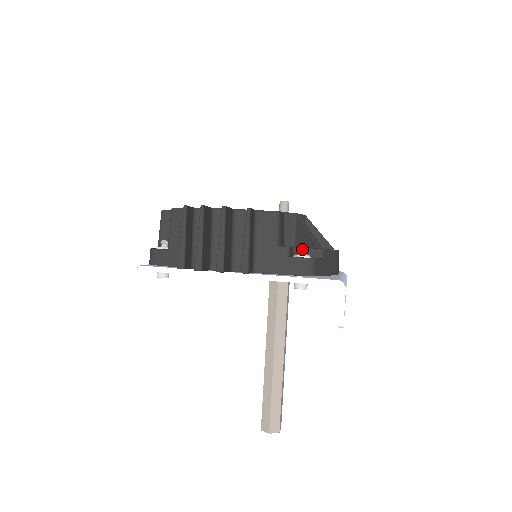
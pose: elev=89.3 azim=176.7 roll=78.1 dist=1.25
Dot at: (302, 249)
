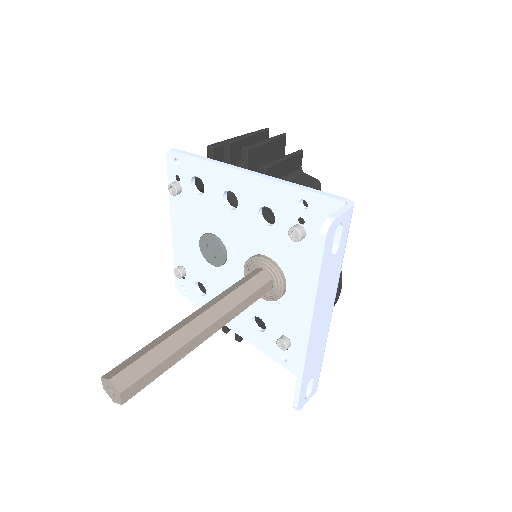
Dot at: occluded
